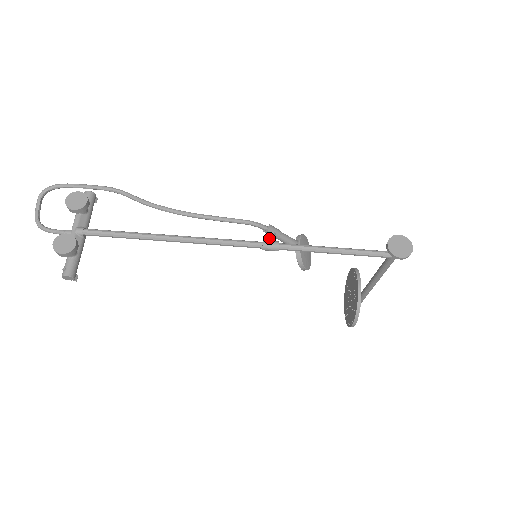
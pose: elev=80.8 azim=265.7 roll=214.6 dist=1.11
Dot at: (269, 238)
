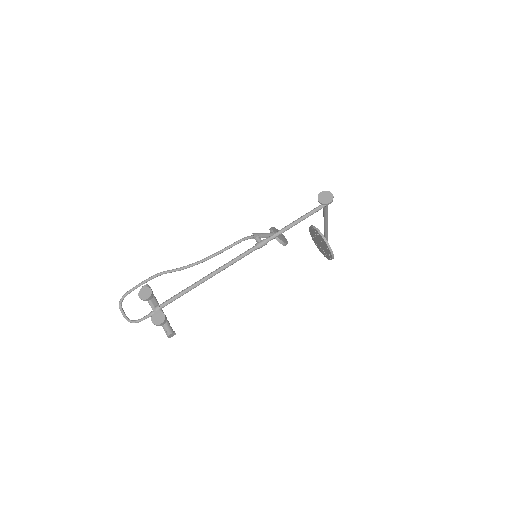
Dot at: (258, 241)
